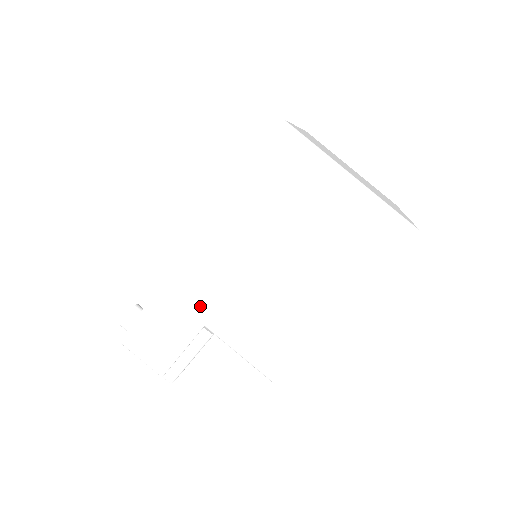
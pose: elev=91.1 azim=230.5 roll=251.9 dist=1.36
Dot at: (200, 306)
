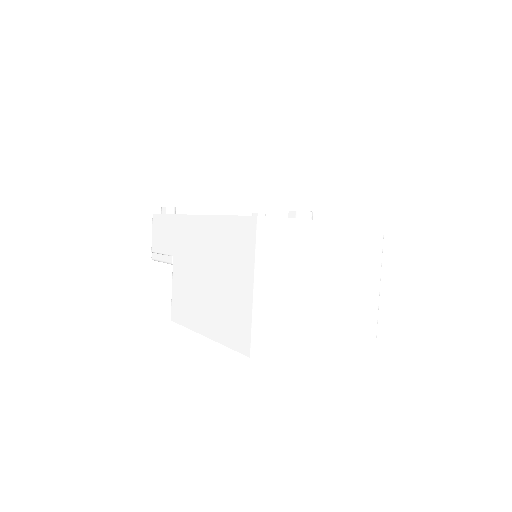
Dot at: (177, 246)
